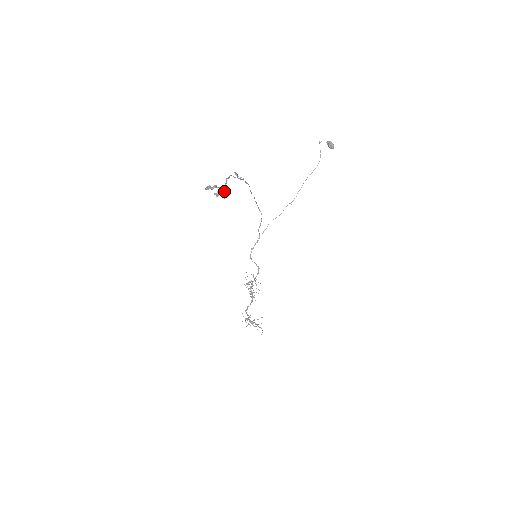
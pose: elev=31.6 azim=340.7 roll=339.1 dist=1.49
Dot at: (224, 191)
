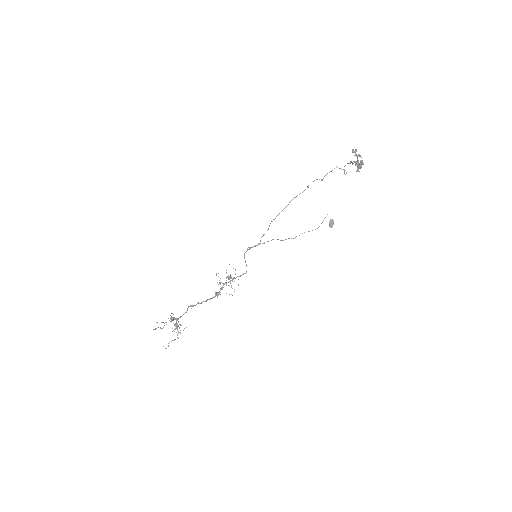
Dot at: (358, 166)
